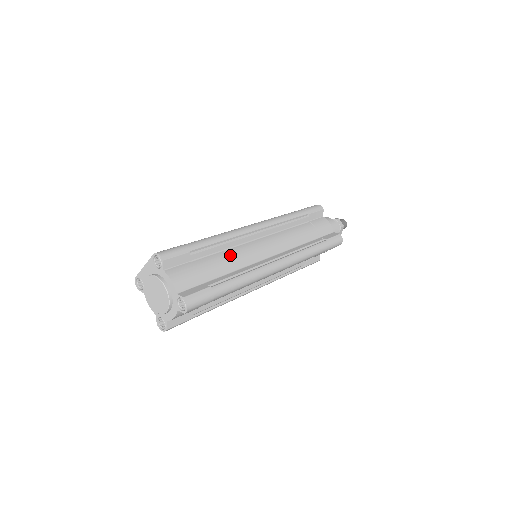
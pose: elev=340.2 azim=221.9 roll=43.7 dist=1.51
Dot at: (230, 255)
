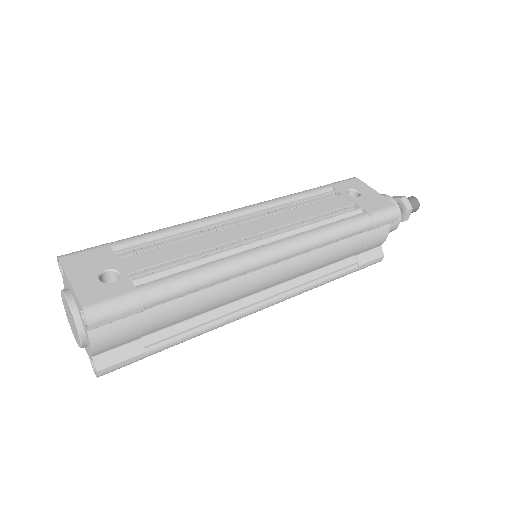
Dot at: (206, 299)
